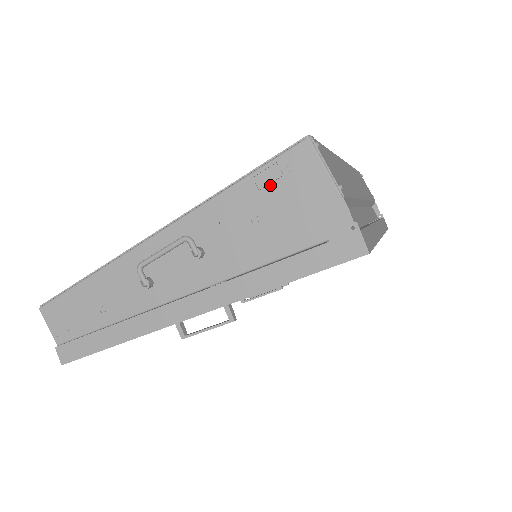
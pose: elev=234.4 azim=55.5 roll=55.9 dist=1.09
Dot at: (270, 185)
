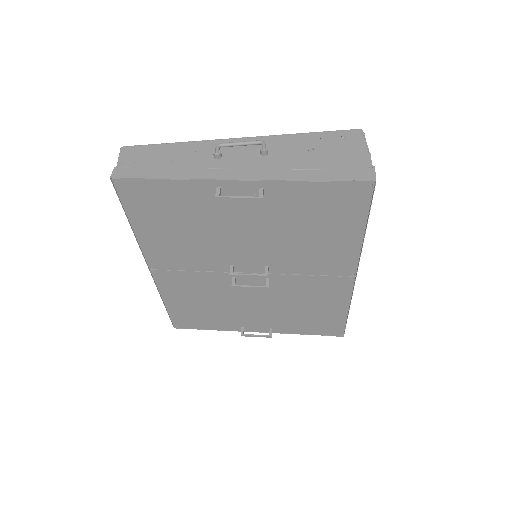
Dot at: (329, 139)
